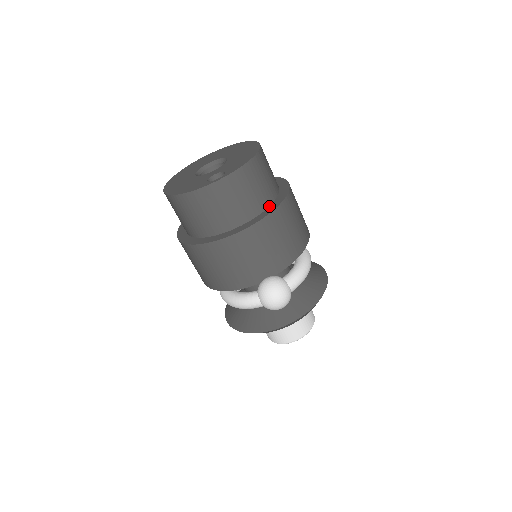
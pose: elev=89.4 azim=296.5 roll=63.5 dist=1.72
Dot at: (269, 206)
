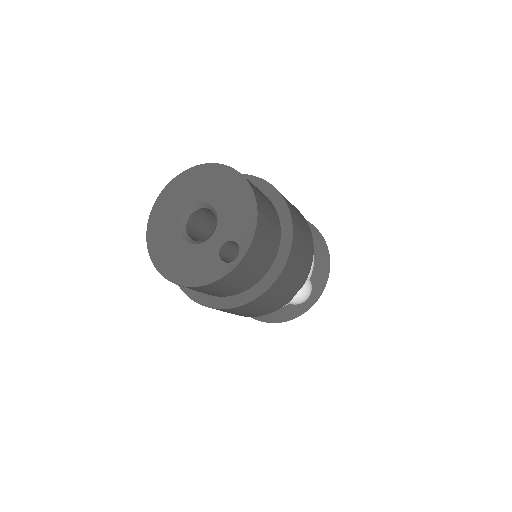
Dot at: (280, 237)
